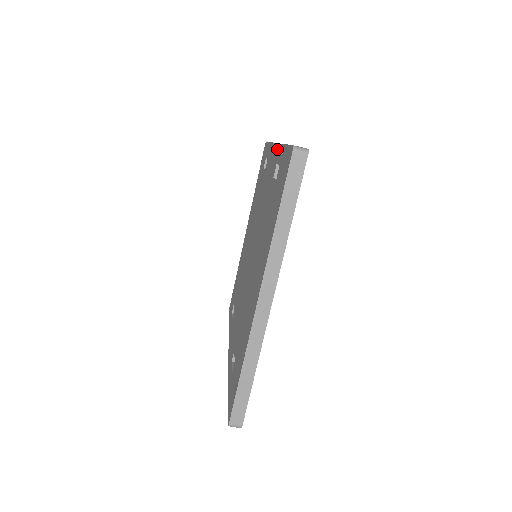
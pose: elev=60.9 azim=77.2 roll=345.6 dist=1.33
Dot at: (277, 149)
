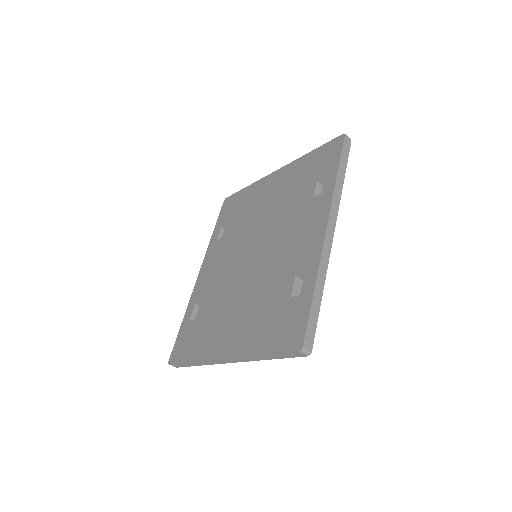
Dot at: (317, 253)
